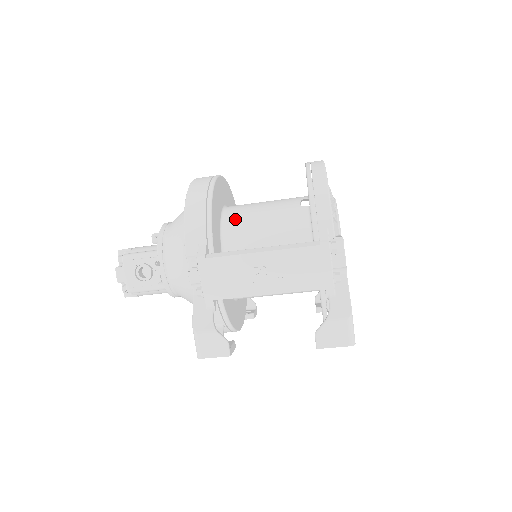
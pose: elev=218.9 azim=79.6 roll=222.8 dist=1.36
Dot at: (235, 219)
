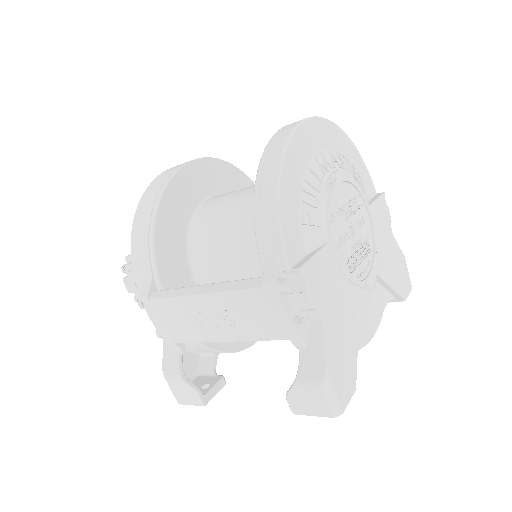
Dot at: (202, 226)
